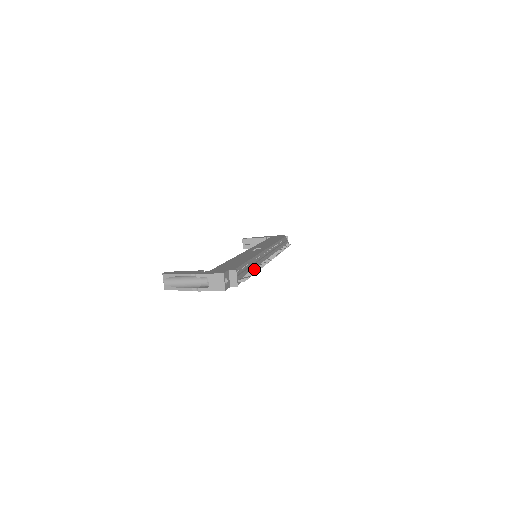
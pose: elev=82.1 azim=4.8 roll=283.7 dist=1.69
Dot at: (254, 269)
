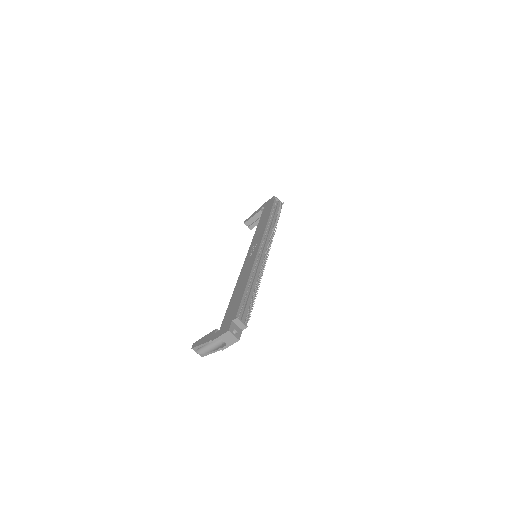
Dot at: (256, 287)
